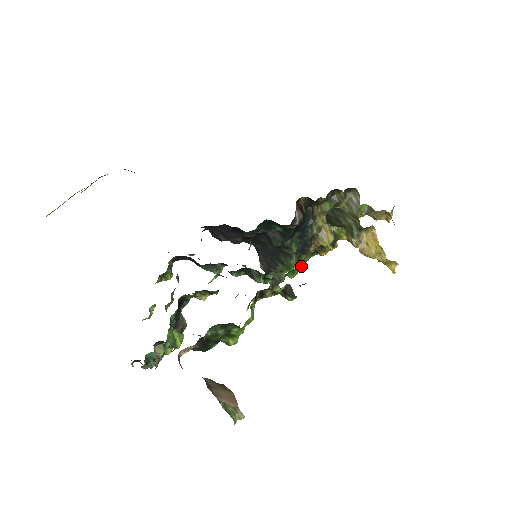
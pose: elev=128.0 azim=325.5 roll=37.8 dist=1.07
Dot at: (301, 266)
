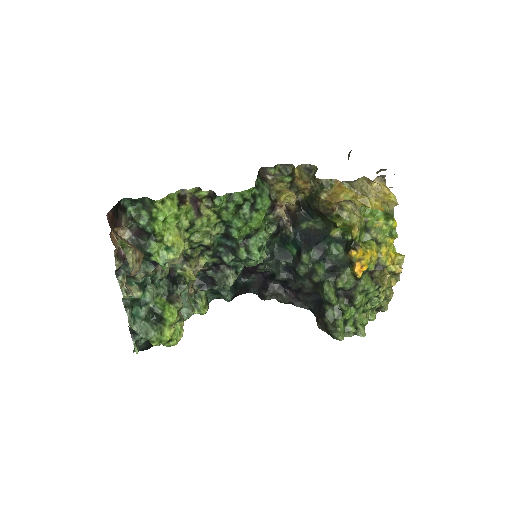
Dot at: (260, 214)
